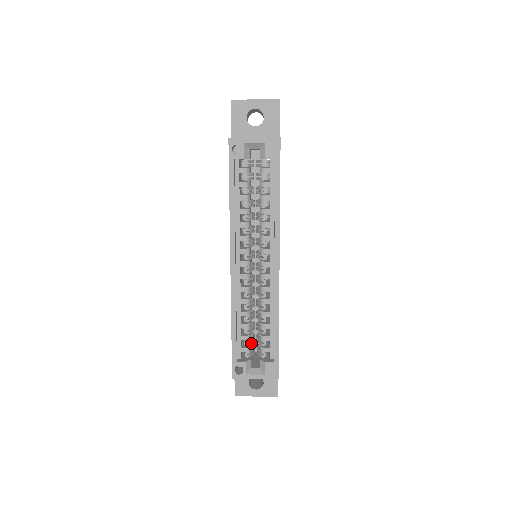
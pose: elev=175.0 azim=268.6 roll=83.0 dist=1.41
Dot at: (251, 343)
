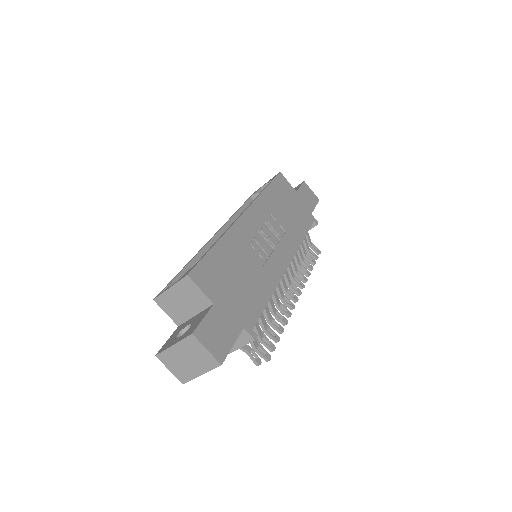
Dot at: occluded
